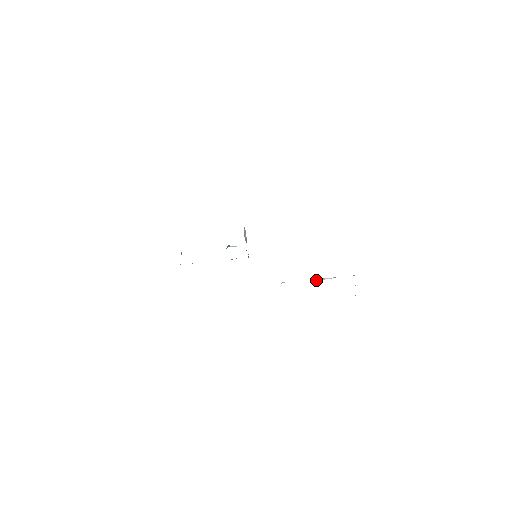
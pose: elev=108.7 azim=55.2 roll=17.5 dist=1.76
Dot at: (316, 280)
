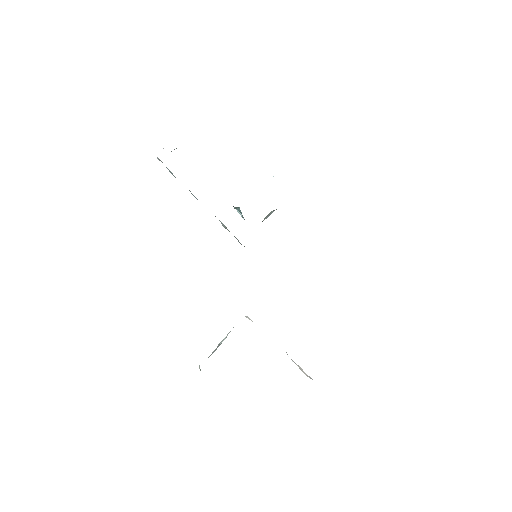
Dot at: (290, 359)
